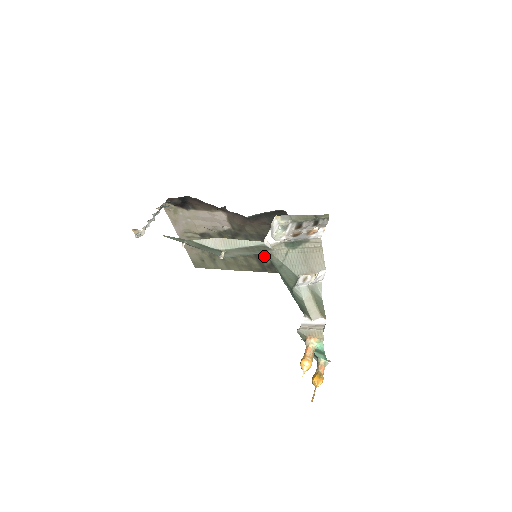
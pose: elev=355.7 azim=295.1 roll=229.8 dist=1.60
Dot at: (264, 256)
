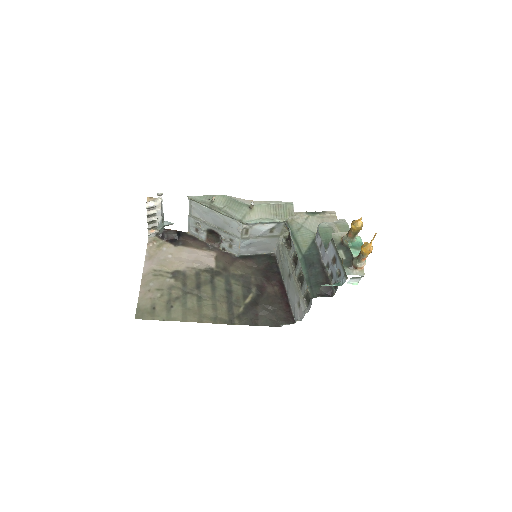
Dot at: (238, 301)
